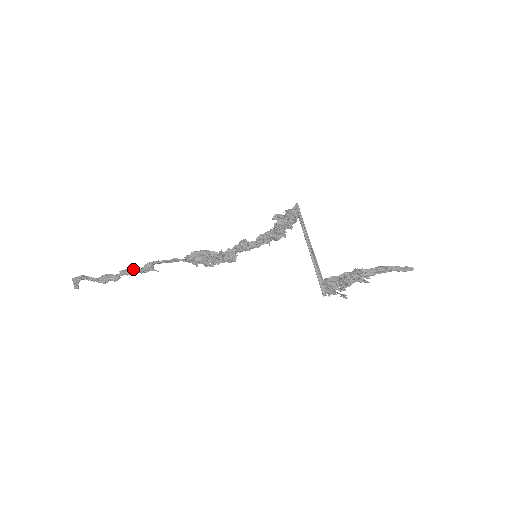
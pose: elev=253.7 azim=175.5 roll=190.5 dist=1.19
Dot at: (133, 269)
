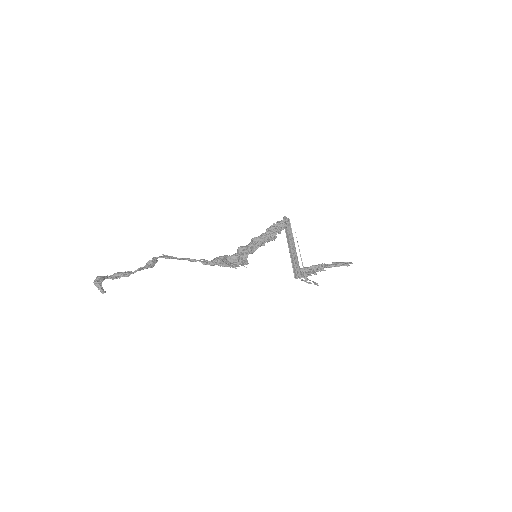
Dot at: (146, 266)
